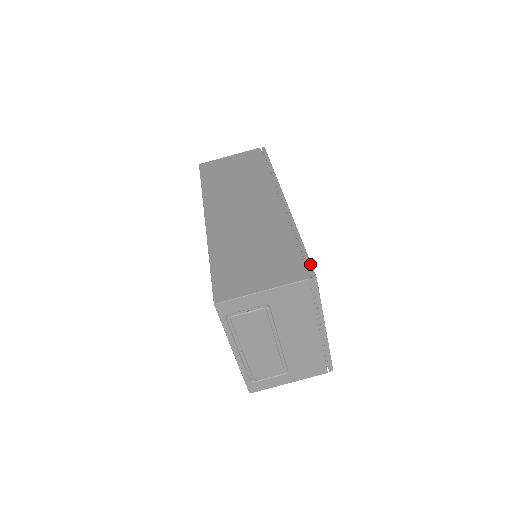
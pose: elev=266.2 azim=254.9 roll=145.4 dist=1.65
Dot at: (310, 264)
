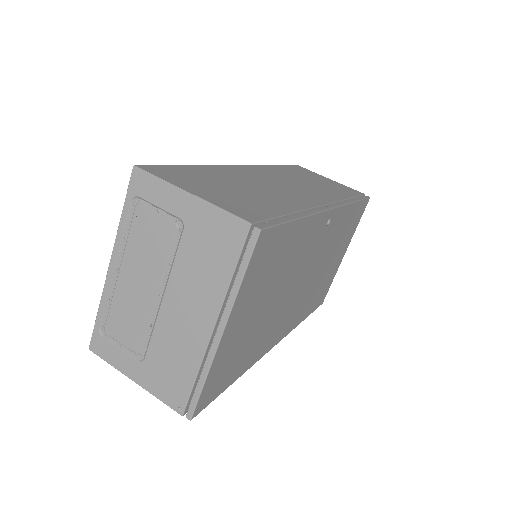
Dot at: (273, 224)
